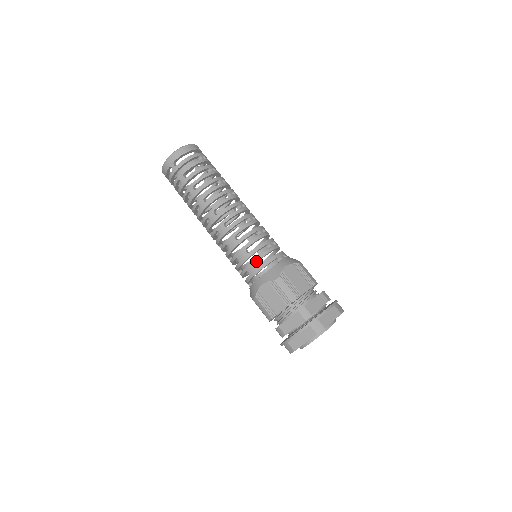
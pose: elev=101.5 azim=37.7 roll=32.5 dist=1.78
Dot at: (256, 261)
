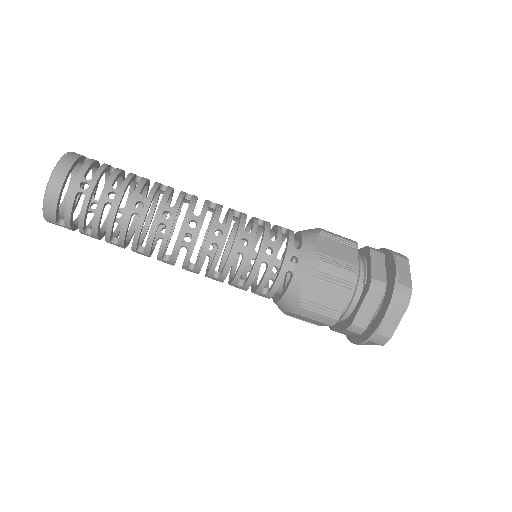
Dot at: (259, 291)
